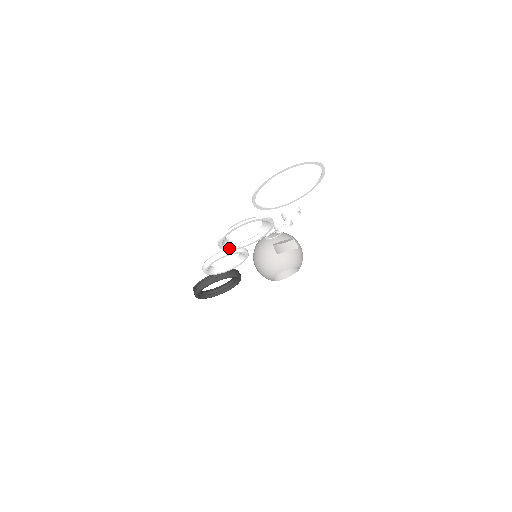
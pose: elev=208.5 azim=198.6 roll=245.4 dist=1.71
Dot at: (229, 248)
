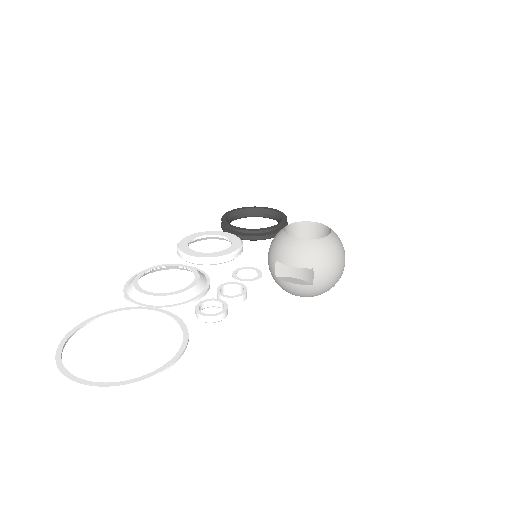
Dot at: (172, 268)
